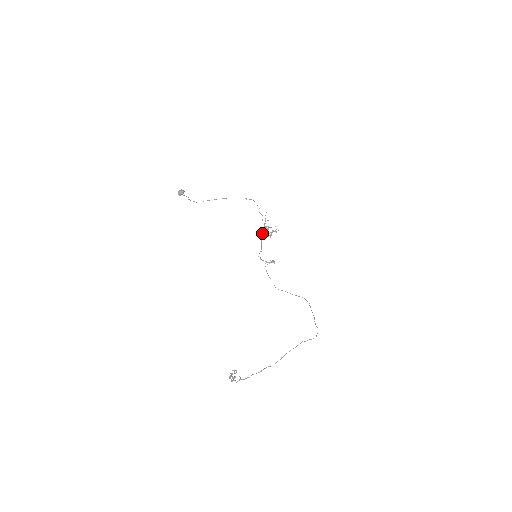
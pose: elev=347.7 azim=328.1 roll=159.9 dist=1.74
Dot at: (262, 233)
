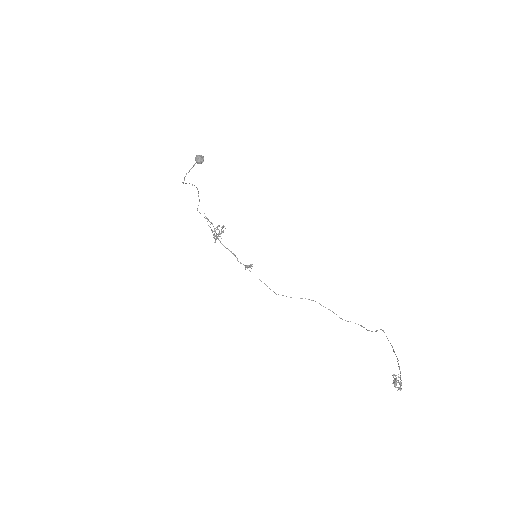
Dot at: (214, 235)
